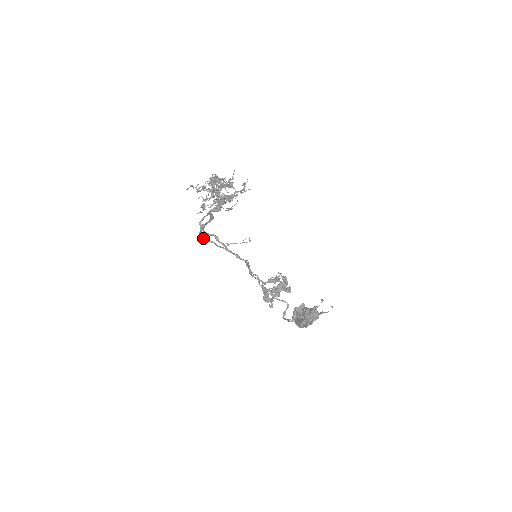
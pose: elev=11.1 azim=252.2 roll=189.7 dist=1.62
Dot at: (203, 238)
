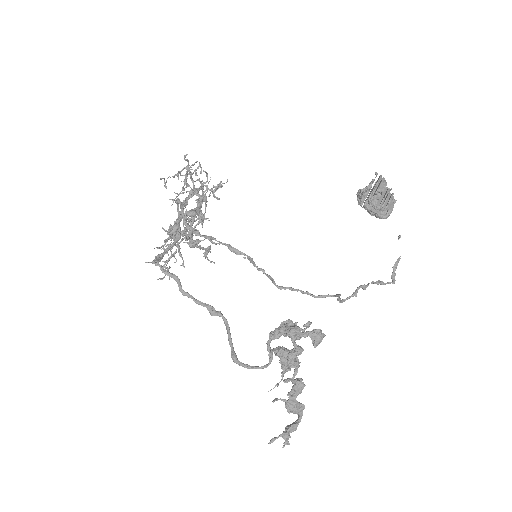
Dot at: (159, 264)
